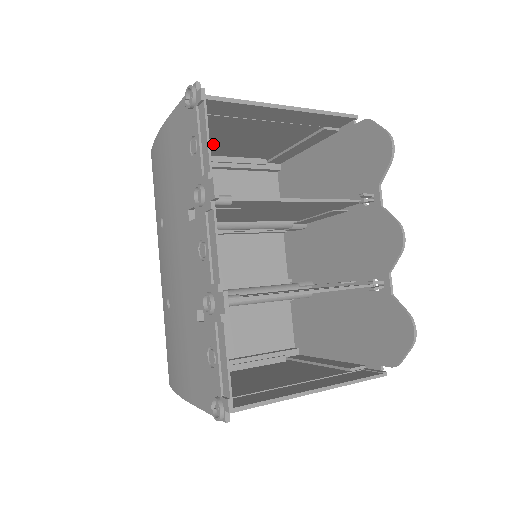
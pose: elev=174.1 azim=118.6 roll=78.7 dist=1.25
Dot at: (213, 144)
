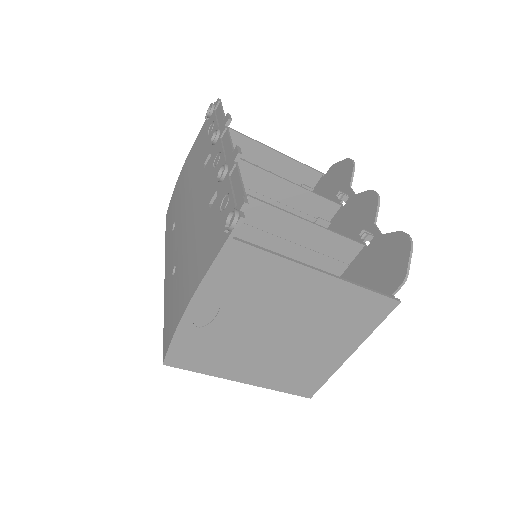
Dot at: occluded
